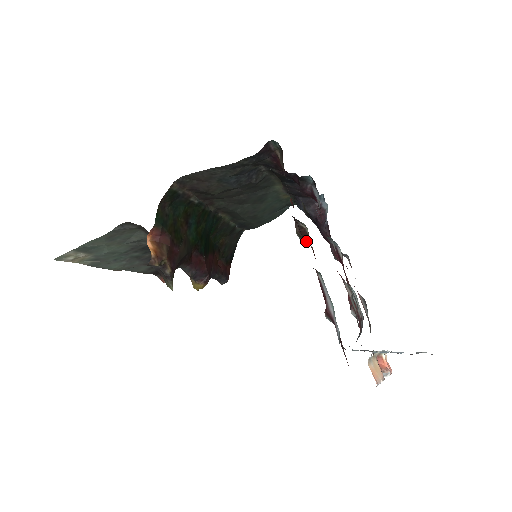
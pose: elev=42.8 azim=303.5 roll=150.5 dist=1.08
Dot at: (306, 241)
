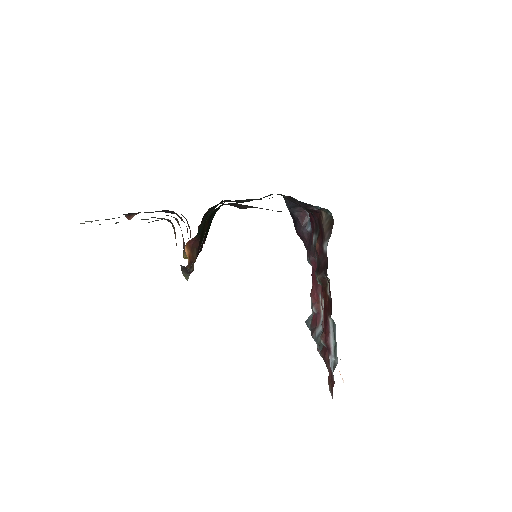
Dot at: (323, 286)
